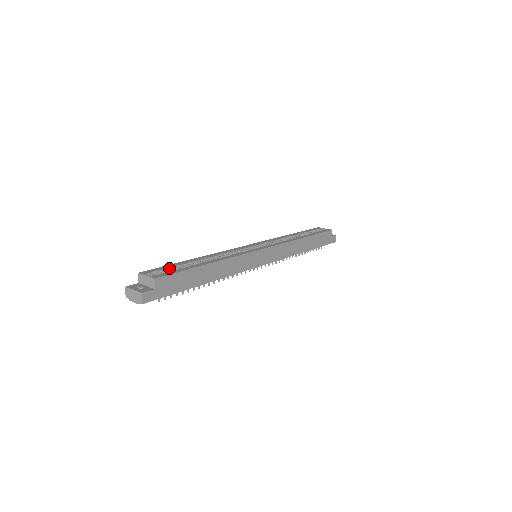
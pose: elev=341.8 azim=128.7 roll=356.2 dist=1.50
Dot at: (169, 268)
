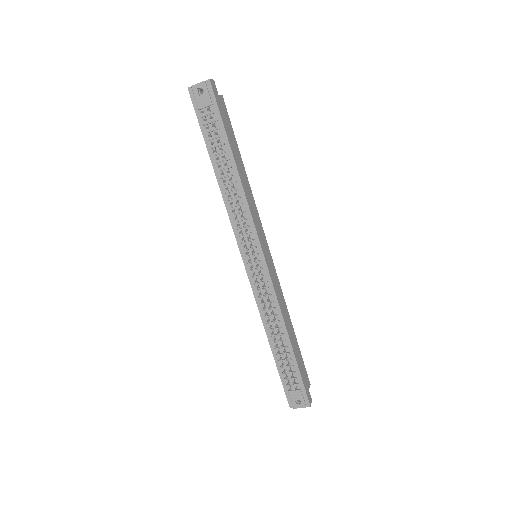
Dot at: occluded
